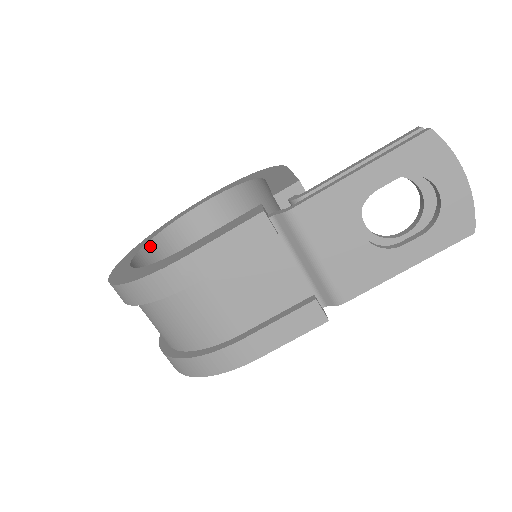
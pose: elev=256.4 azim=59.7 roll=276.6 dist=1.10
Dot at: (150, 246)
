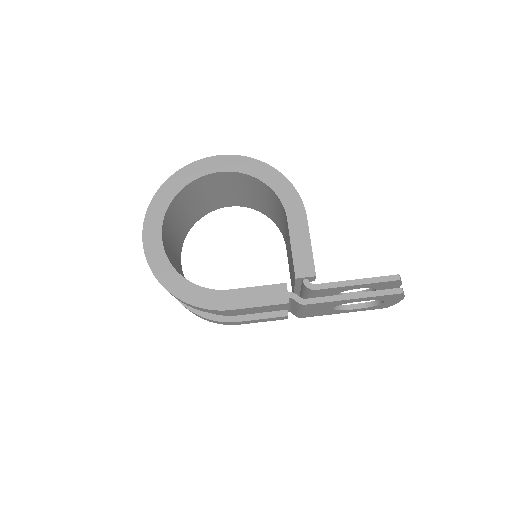
Dot at: (170, 207)
